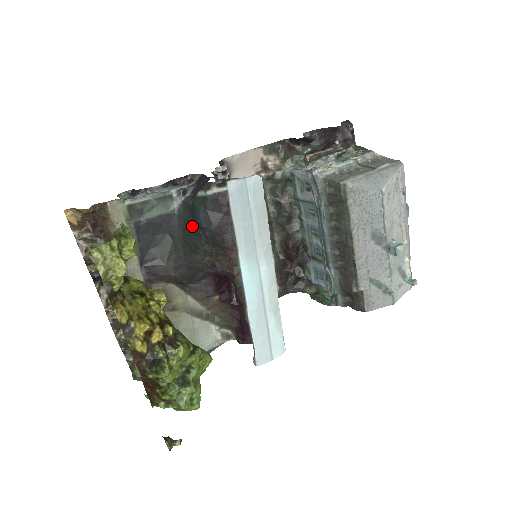
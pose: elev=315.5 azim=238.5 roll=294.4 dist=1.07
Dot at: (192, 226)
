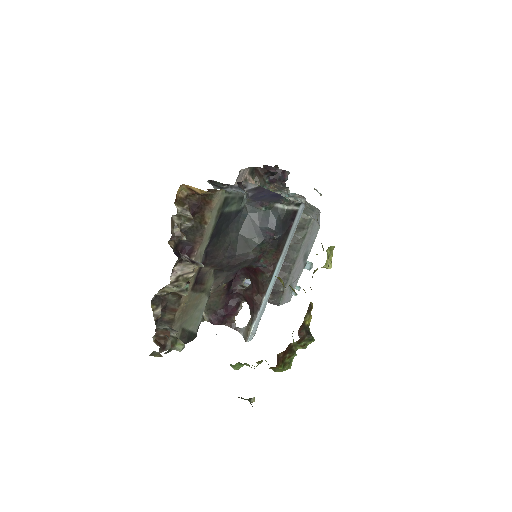
Dot at: (258, 227)
